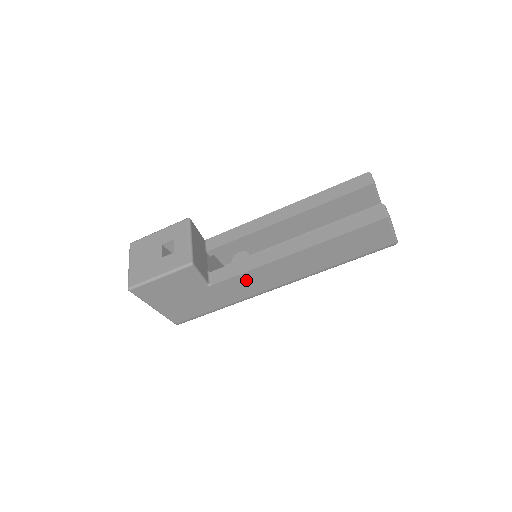
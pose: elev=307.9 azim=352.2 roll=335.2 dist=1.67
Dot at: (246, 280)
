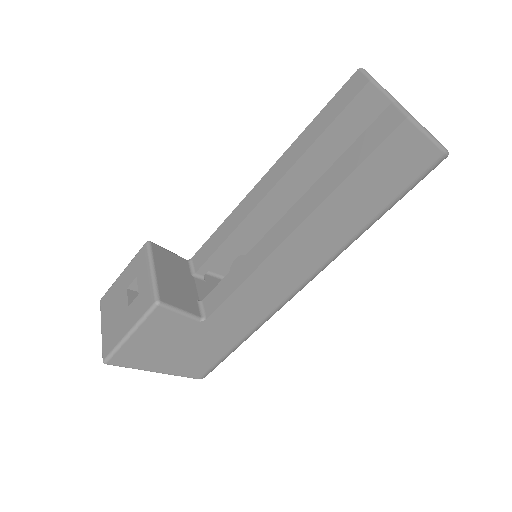
Dot at: (249, 295)
